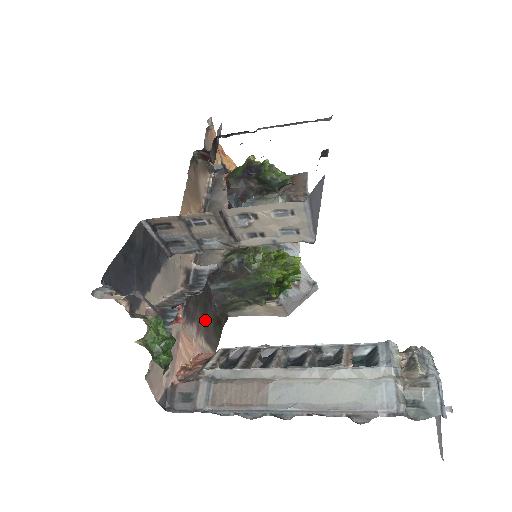
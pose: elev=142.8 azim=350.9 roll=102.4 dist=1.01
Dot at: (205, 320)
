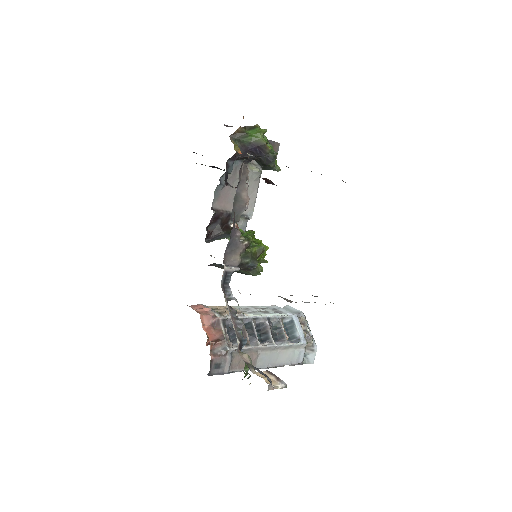
Dot at: occluded
